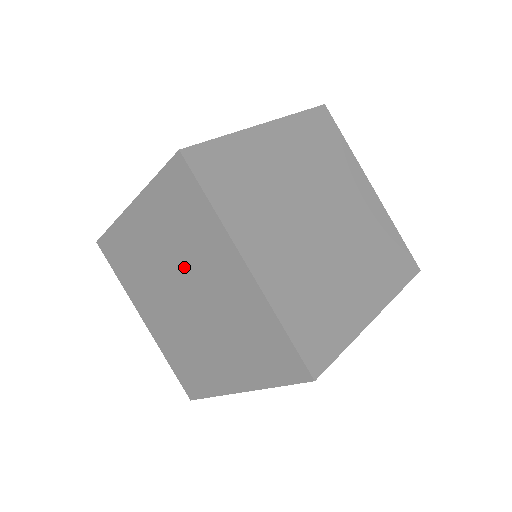
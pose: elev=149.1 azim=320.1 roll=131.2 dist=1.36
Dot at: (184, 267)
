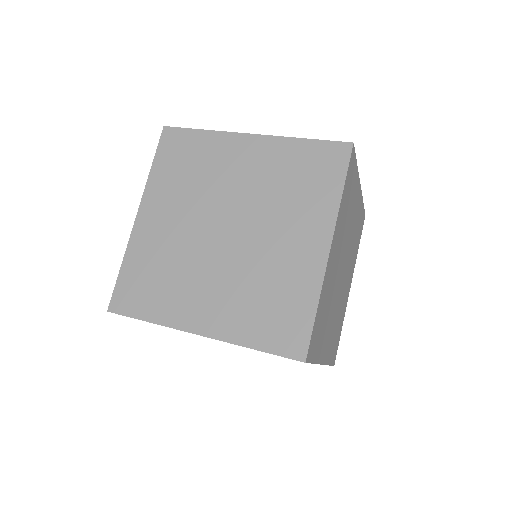
Dot at: (257, 208)
